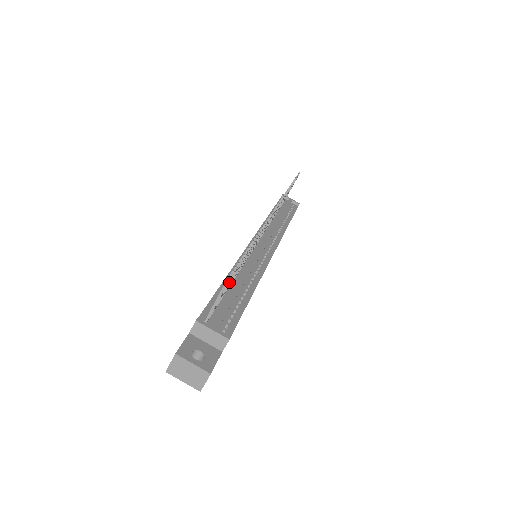
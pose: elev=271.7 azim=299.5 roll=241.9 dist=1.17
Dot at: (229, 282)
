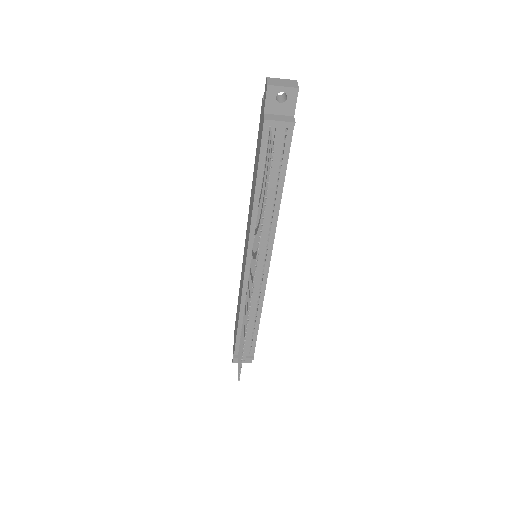
Dot at: occluded
